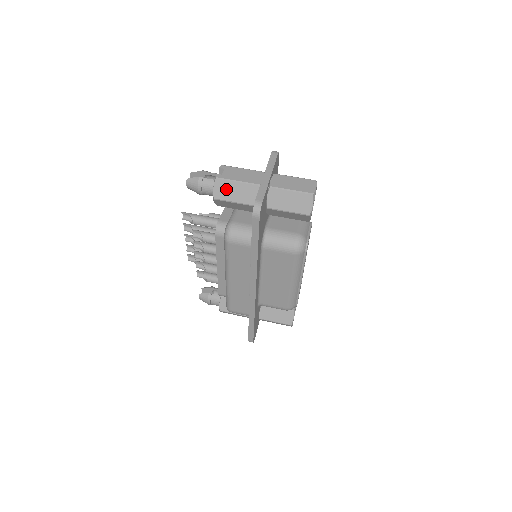
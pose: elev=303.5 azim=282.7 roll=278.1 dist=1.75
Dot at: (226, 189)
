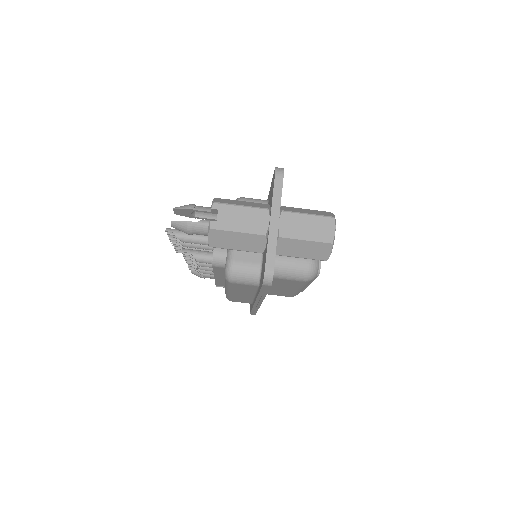
Dot at: (224, 238)
